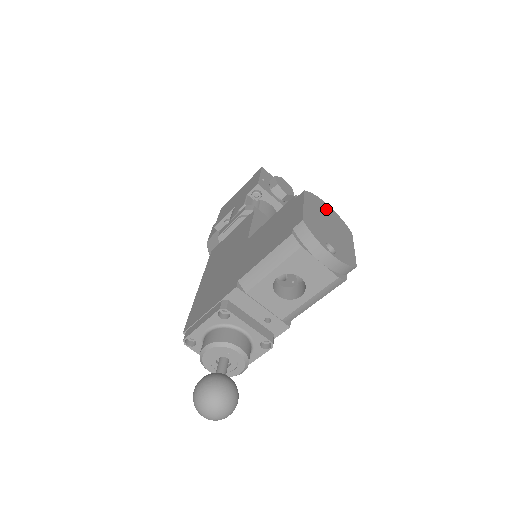
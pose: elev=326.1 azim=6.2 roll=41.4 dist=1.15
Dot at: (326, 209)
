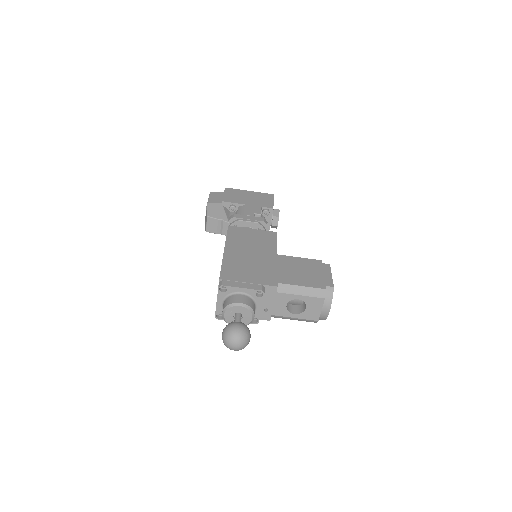
Dot at: occluded
